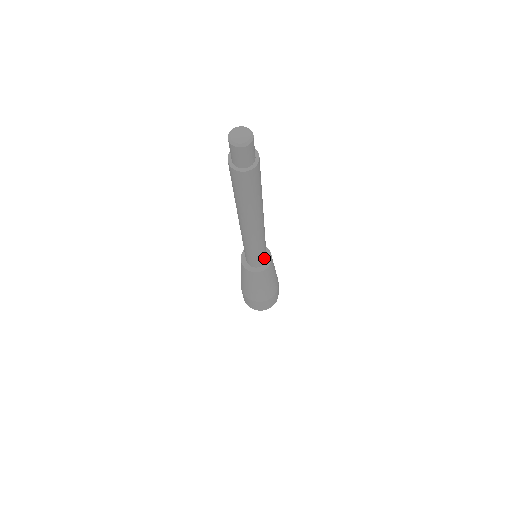
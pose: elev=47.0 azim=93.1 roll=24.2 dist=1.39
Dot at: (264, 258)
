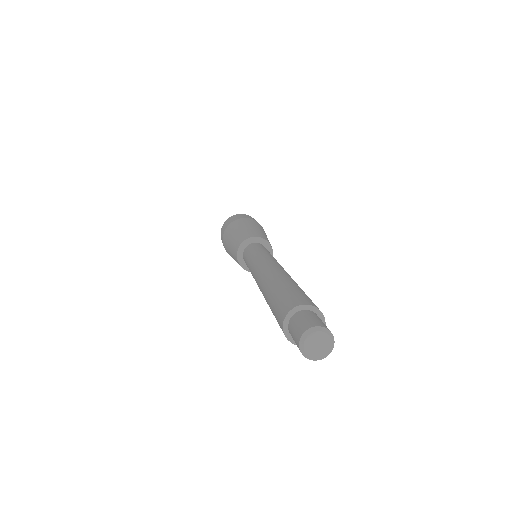
Dot at: occluded
